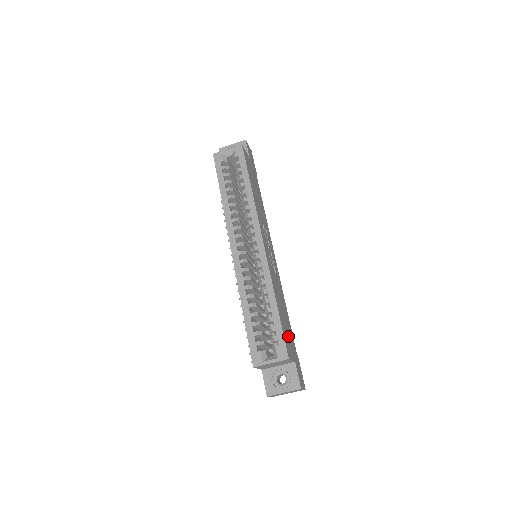
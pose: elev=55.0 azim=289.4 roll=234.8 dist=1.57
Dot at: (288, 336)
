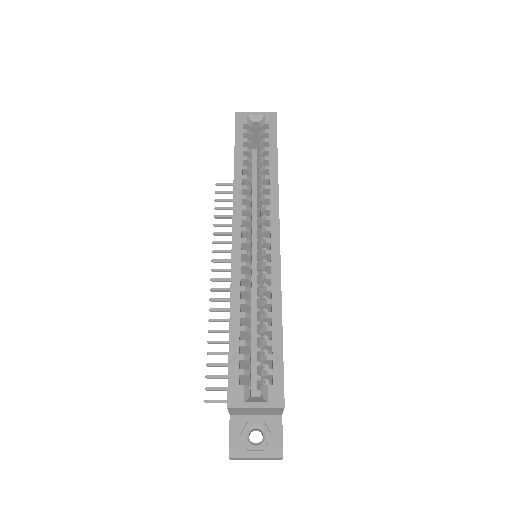
Dot at: occluded
